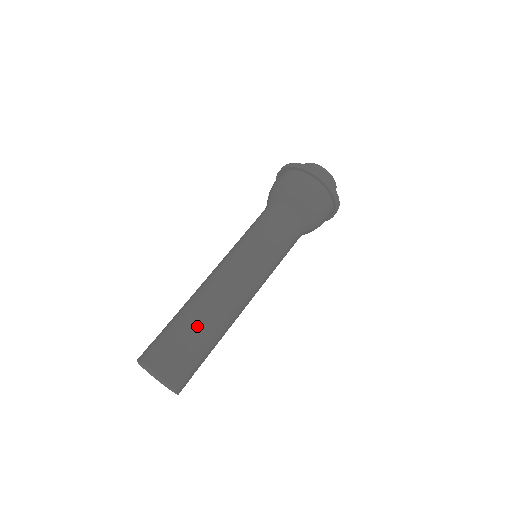
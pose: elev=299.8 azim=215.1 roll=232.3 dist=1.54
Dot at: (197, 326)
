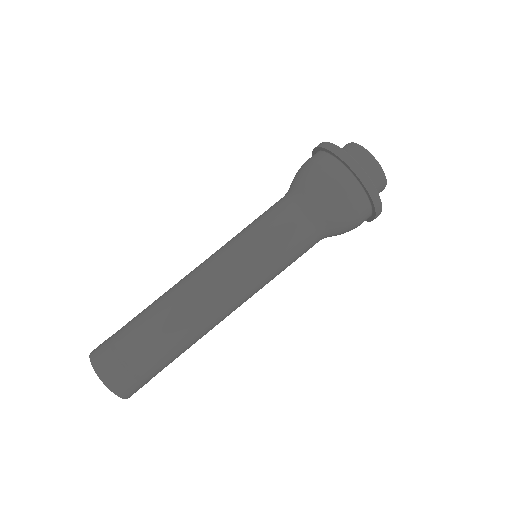
Dot at: (168, 348)
